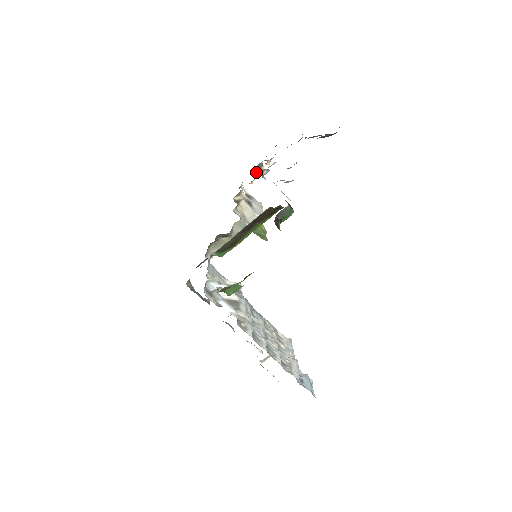
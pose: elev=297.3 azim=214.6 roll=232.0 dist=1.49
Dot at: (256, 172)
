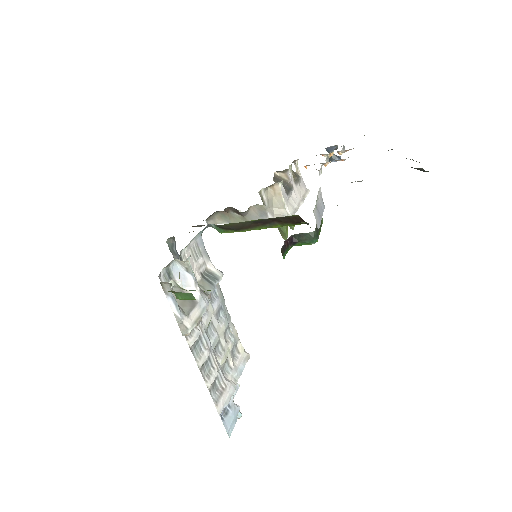
Dot at: (322, 155)
